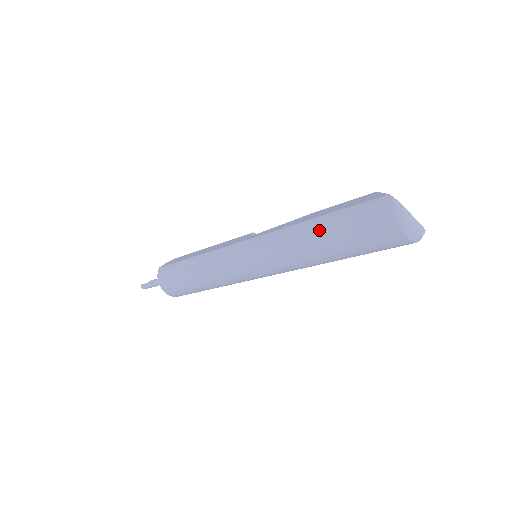
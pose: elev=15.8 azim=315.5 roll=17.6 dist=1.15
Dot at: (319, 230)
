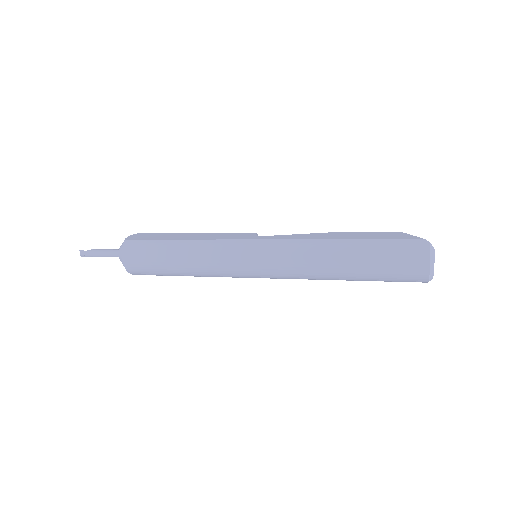
Dot at: (351, 251)
